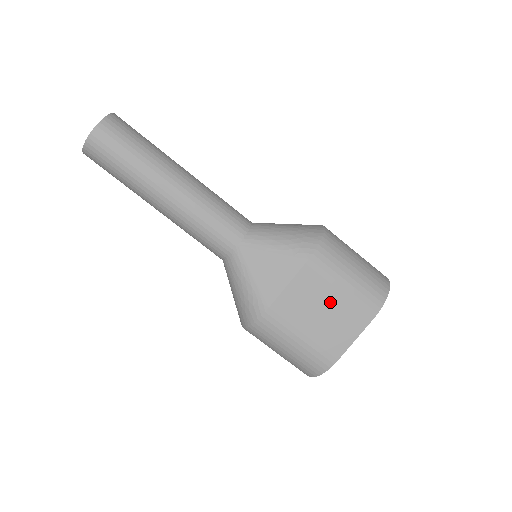
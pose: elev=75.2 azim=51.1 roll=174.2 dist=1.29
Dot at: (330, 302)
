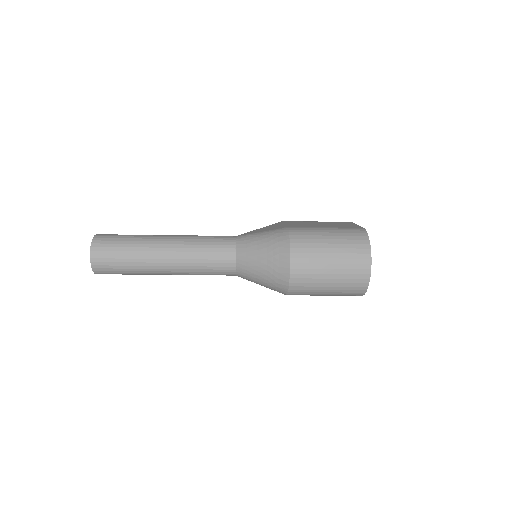
Dot at: occluded
